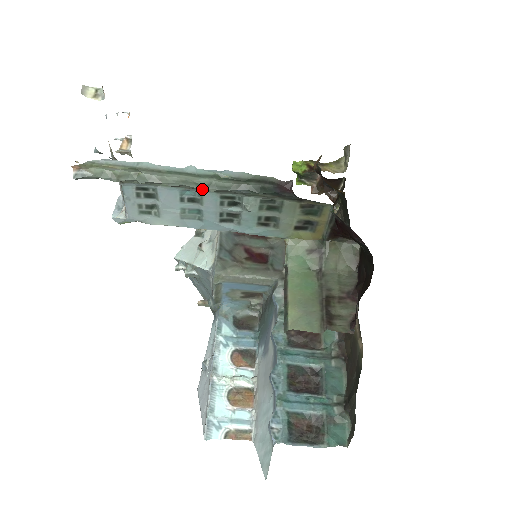
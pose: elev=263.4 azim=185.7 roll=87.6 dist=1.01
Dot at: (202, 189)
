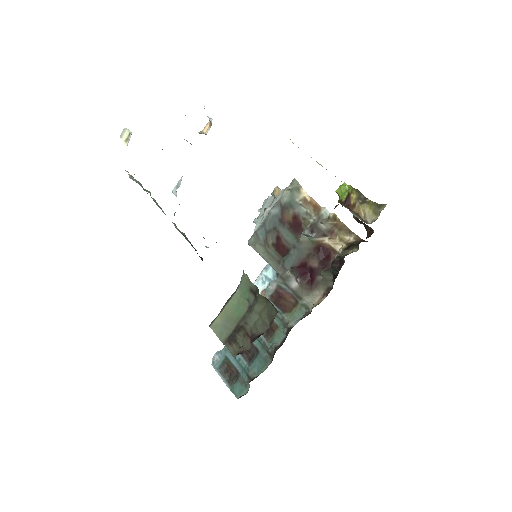
Dot at: occluded
